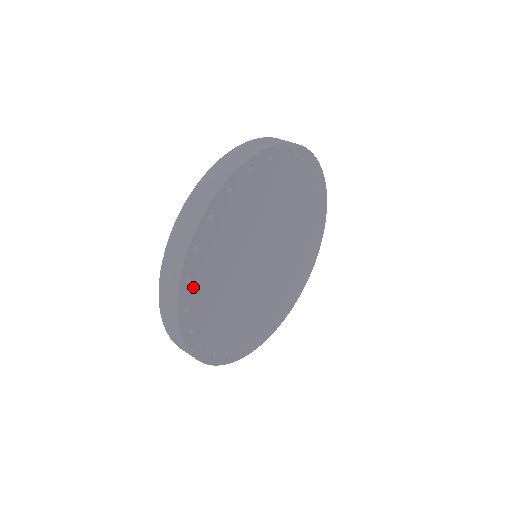
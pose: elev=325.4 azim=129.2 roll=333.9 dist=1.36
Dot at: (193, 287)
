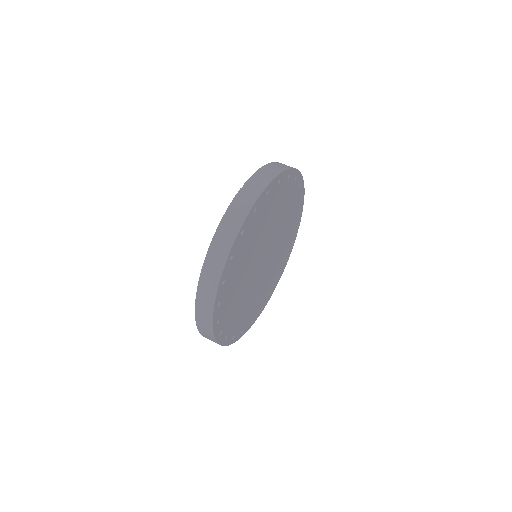
Dot at: (252, 219)
